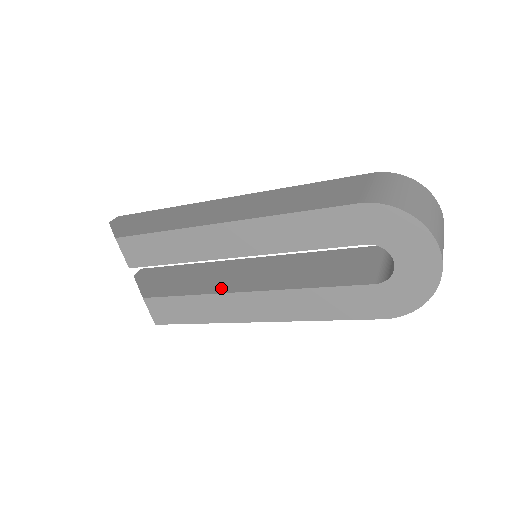
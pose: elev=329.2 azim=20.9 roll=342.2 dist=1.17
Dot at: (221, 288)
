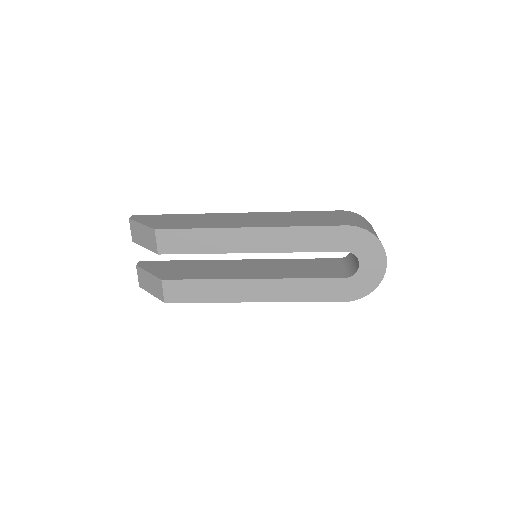
Dot at: (230, 276)
